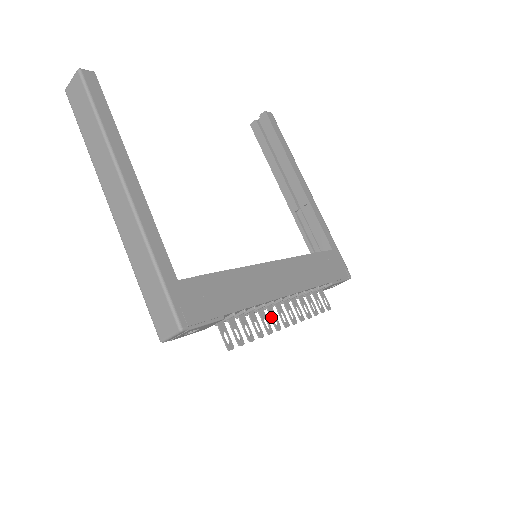
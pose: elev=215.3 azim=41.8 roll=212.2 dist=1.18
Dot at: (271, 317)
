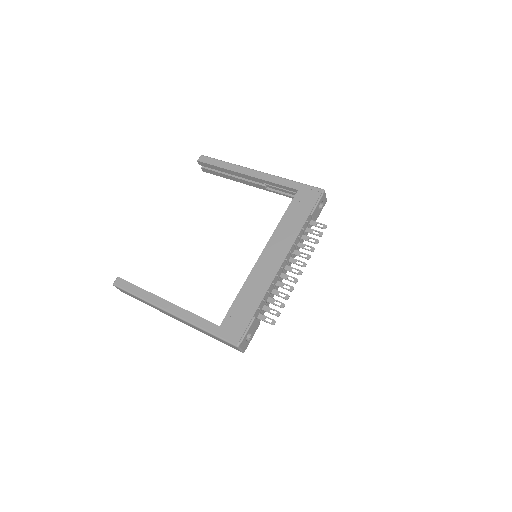
Dot at: occluded
